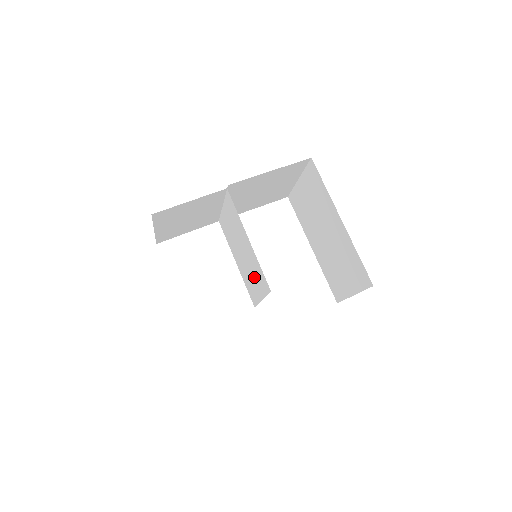
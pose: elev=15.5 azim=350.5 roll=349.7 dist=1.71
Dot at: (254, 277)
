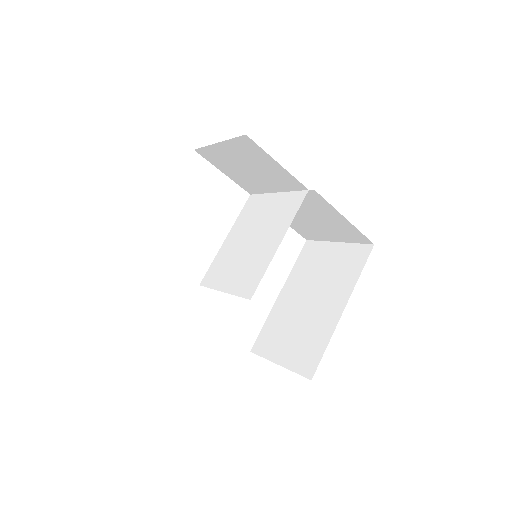
Dot at: (240, 269)
